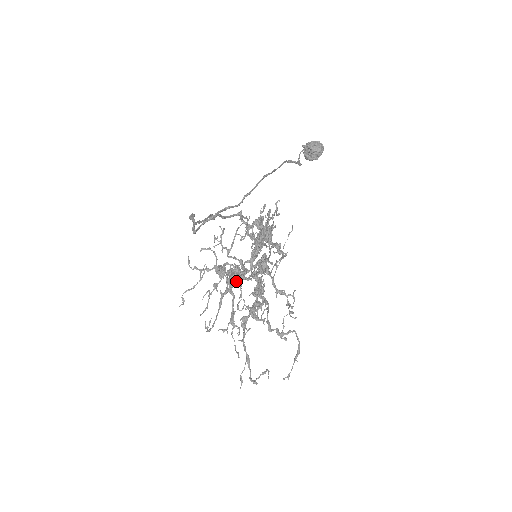
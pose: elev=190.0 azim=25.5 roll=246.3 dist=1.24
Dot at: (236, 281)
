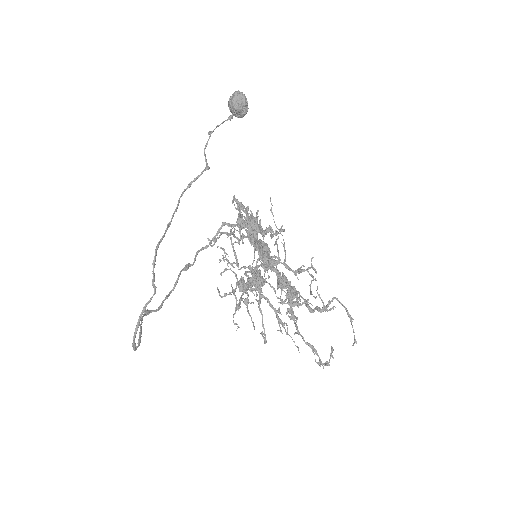
Dot at: (258, 287)
